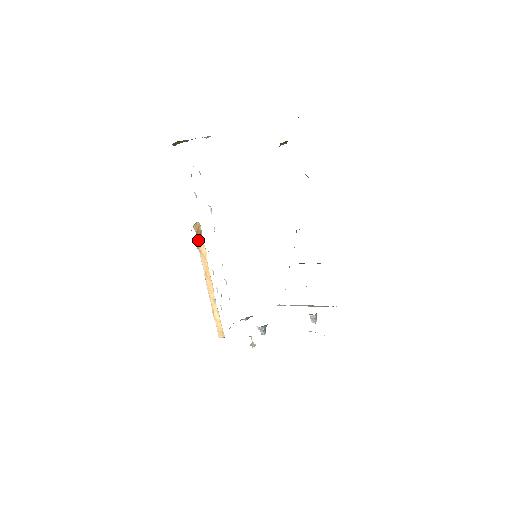
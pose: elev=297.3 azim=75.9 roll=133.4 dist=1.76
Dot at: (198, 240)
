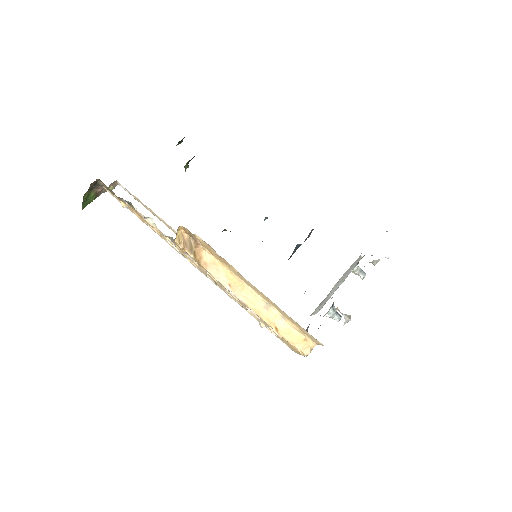
Dot at: (193, 253)
